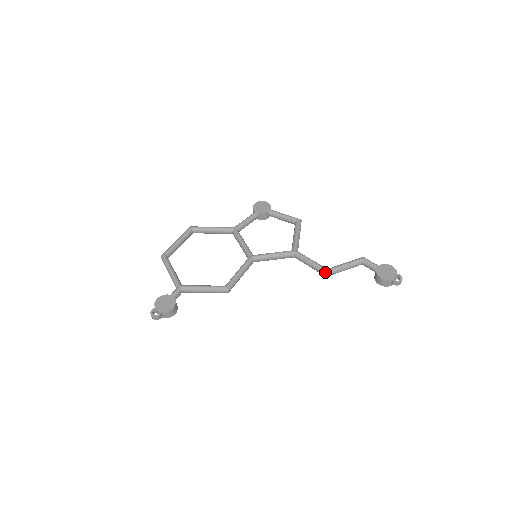
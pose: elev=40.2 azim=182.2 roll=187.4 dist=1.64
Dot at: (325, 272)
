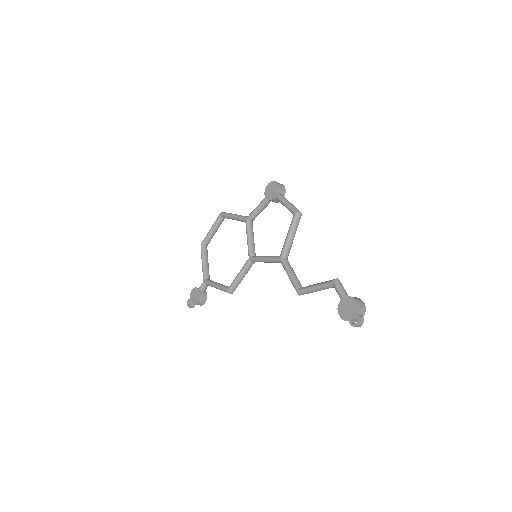
Dot at: occluded
